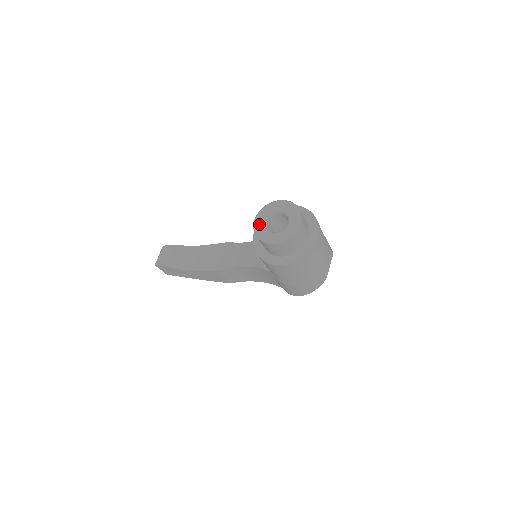
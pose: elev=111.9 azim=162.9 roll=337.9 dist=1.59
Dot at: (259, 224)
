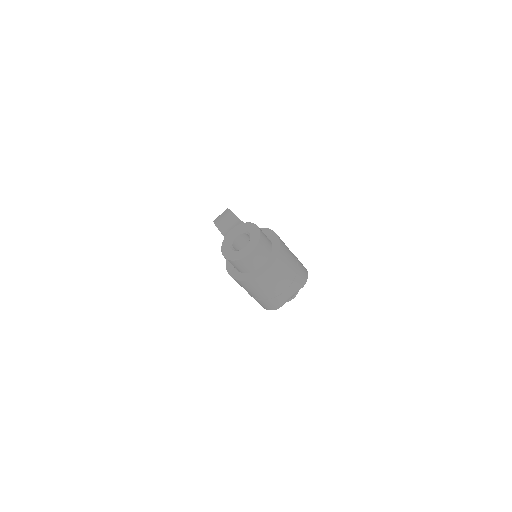
Dot at: (230, 236)
